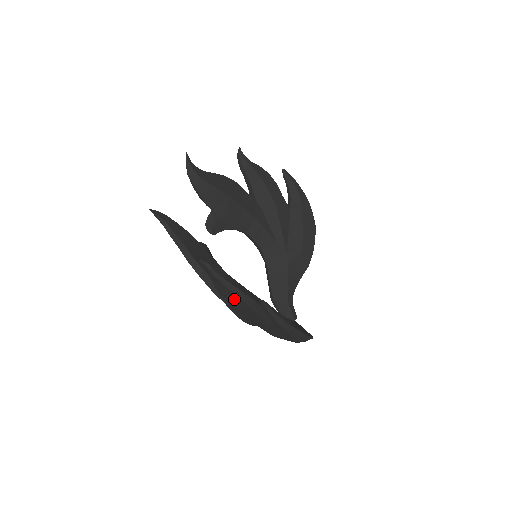
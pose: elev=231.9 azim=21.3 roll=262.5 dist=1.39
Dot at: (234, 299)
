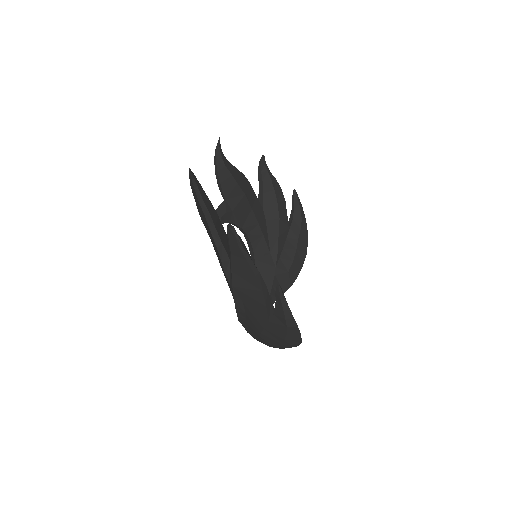
Dot at: (247, 279)
